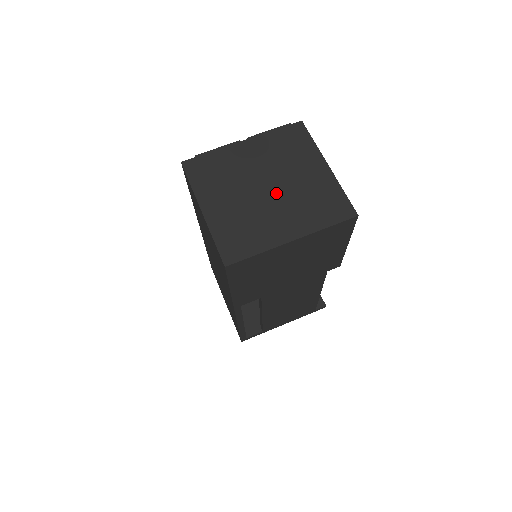
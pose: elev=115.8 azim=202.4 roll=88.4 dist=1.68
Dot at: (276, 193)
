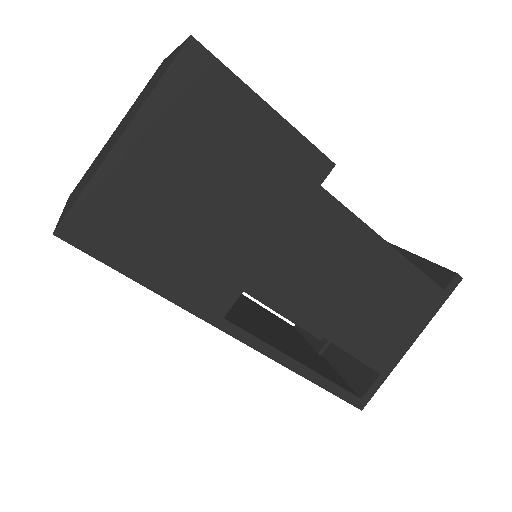
Dot at: (123, 125)
